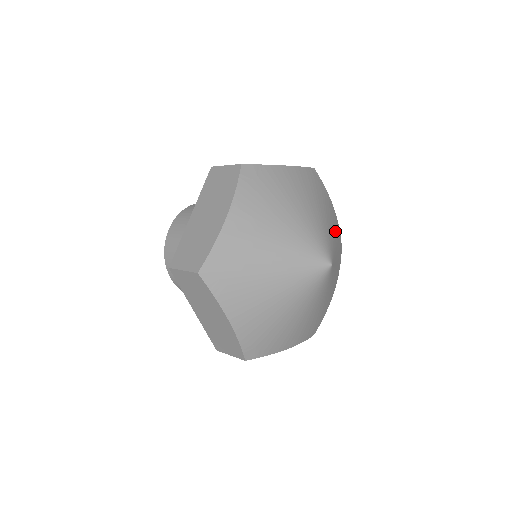
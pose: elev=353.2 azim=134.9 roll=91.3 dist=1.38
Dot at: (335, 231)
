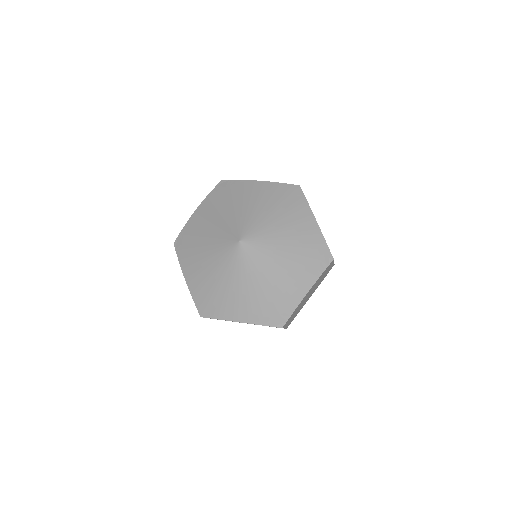
Dot at: (257, 200)
